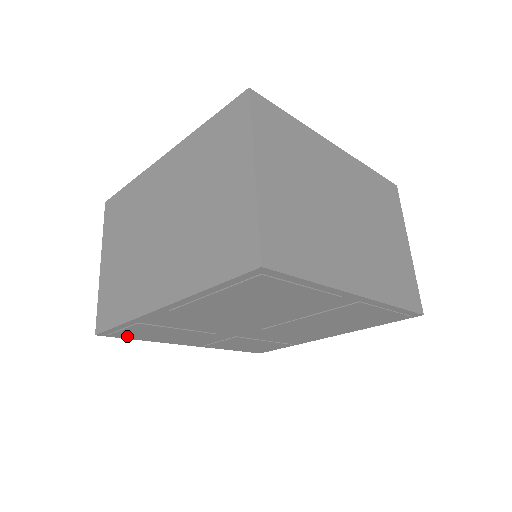
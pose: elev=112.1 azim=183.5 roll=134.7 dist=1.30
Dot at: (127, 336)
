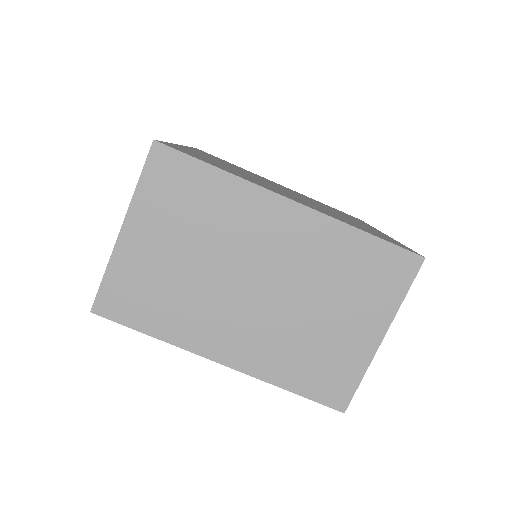
Dot at: occluded
